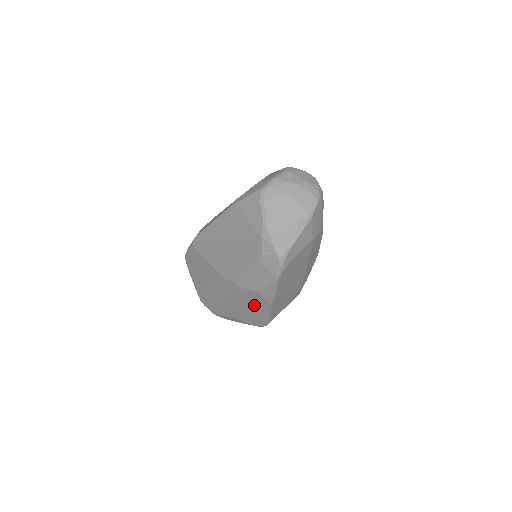
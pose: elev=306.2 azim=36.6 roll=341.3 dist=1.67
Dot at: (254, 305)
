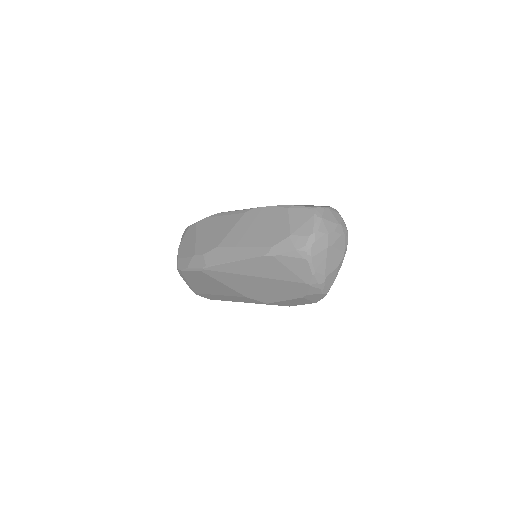
Dot at: occluded
